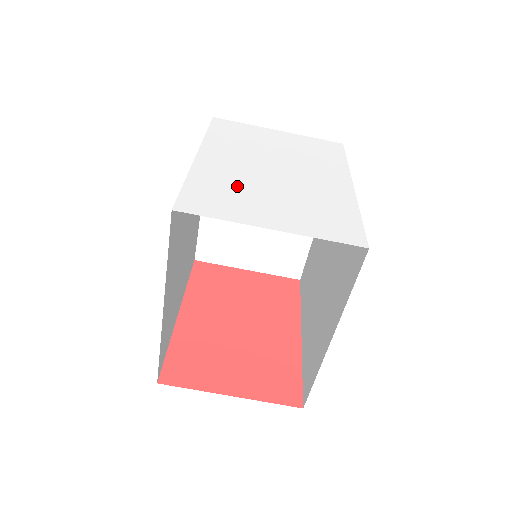
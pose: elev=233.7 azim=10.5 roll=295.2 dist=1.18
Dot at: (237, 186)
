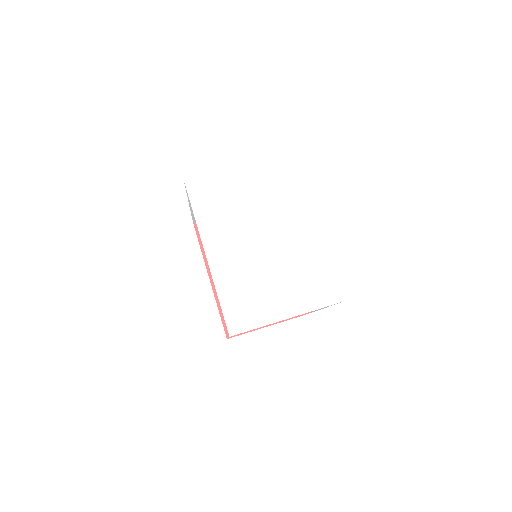
Dot at: (249, 283)
